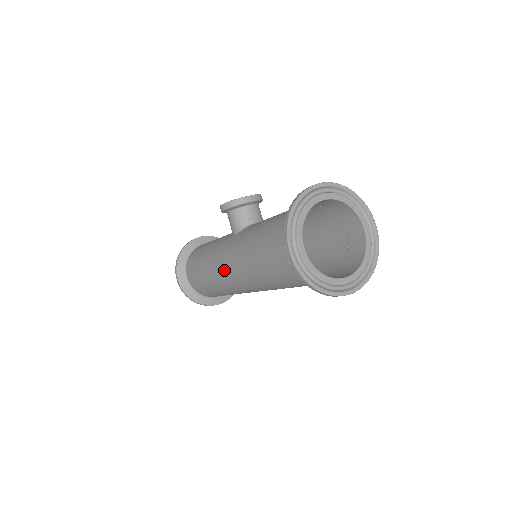
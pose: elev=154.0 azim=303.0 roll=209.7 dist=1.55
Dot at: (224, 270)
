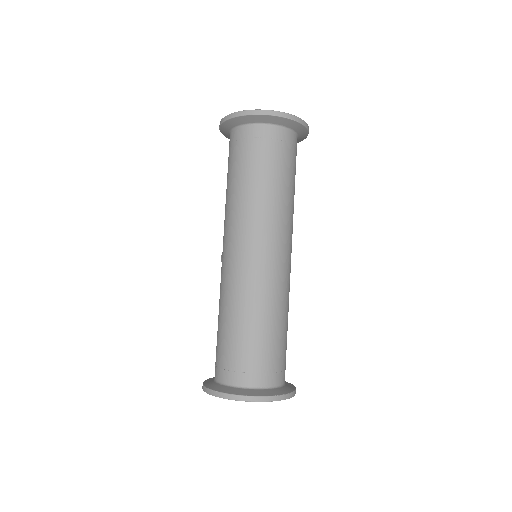
Dot at: (223, 264)
